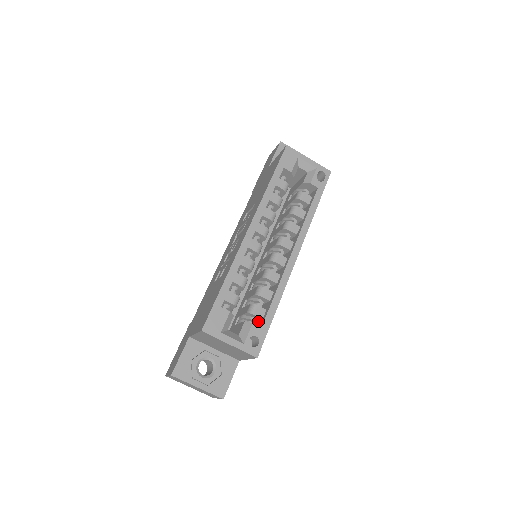
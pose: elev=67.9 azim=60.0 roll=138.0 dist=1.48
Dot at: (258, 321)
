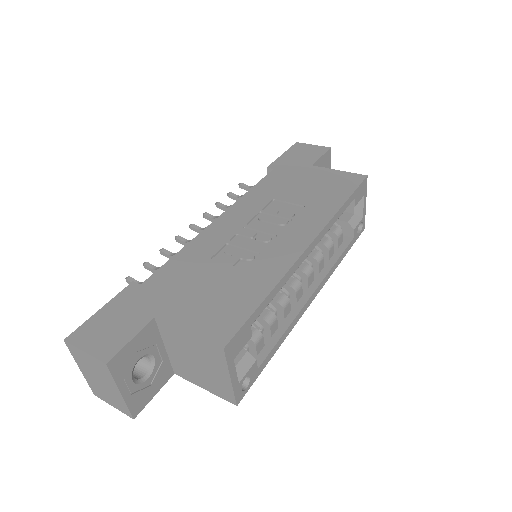
Dot at: occluded
